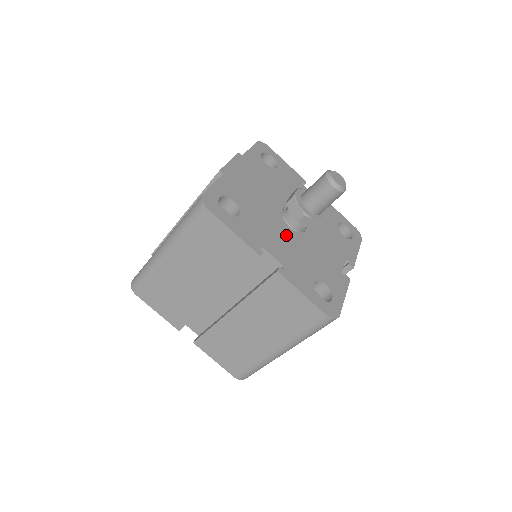
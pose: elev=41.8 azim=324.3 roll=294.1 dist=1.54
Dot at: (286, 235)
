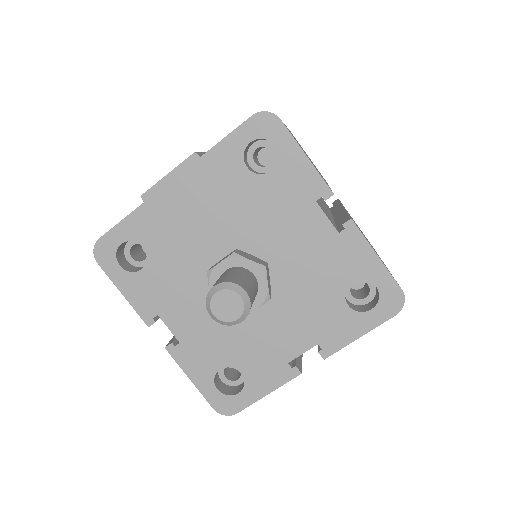
Dot at: occluded
